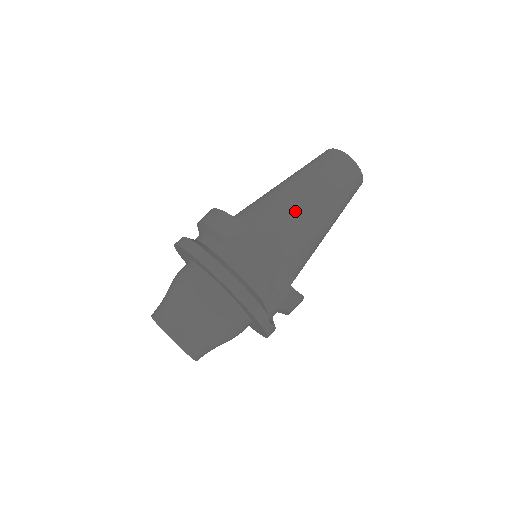
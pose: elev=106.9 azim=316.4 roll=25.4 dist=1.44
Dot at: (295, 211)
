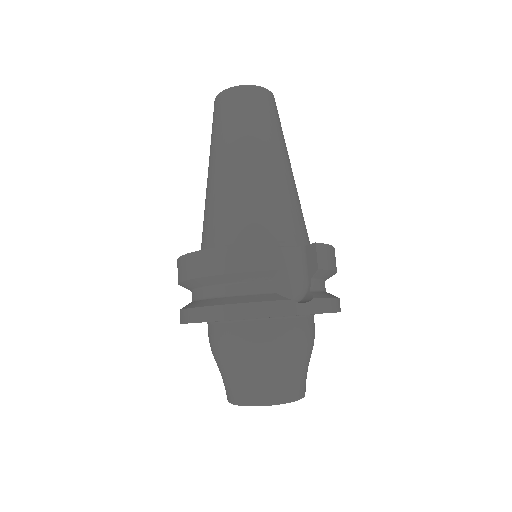
Dot at: (225, 189)
